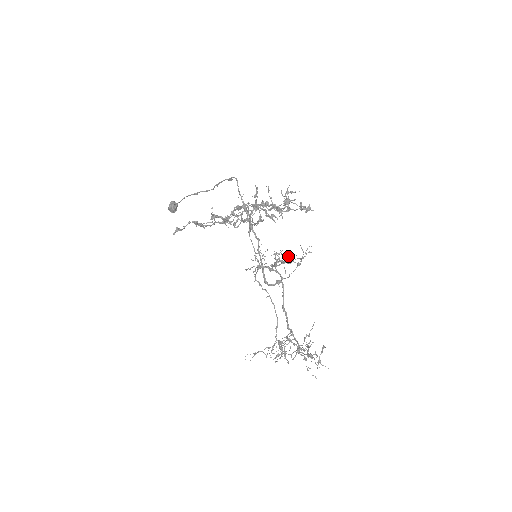
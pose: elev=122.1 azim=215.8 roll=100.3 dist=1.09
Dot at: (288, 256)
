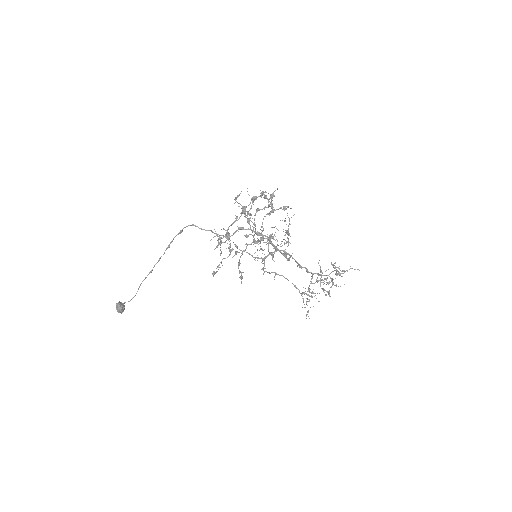
Dot at: occluded
